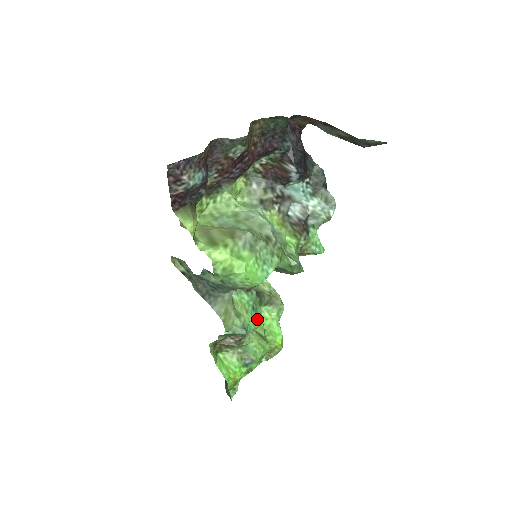
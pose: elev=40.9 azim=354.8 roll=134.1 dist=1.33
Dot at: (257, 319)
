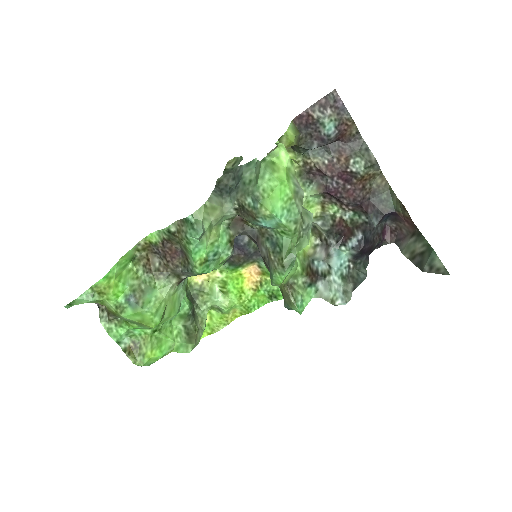
Dot at: (205, 263)
